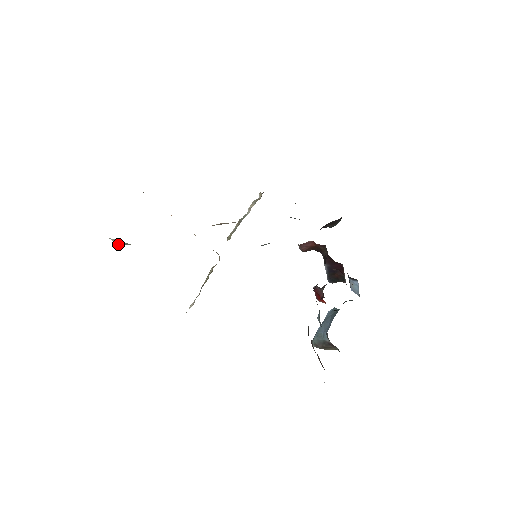
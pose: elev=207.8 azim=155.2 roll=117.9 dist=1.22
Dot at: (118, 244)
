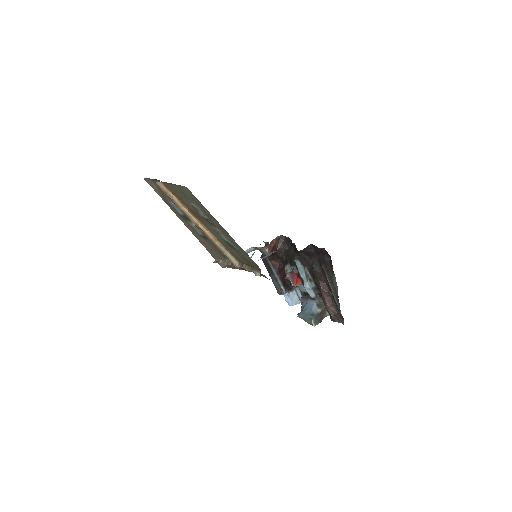
Dot at: (209, 219)
